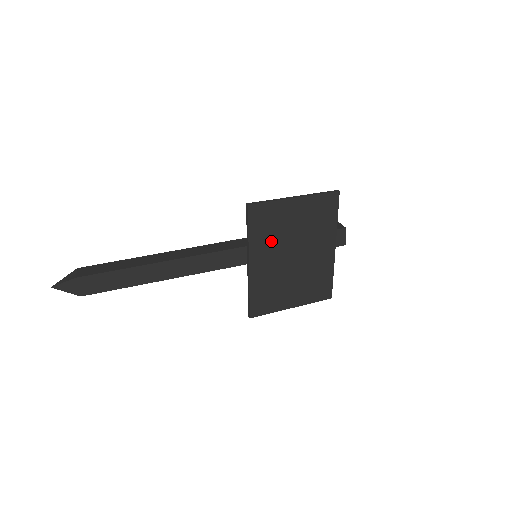
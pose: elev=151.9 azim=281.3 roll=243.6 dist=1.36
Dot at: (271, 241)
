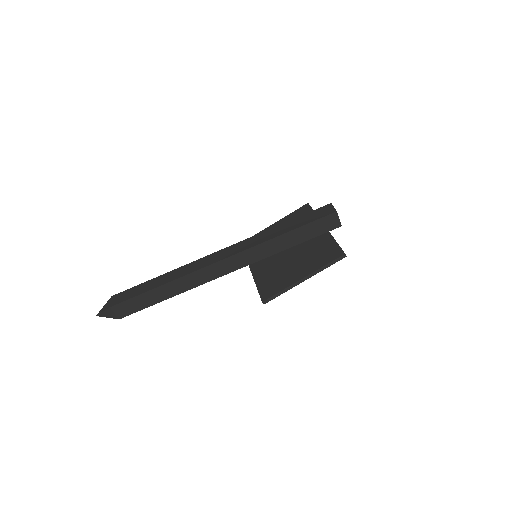
Dot at: occluded
